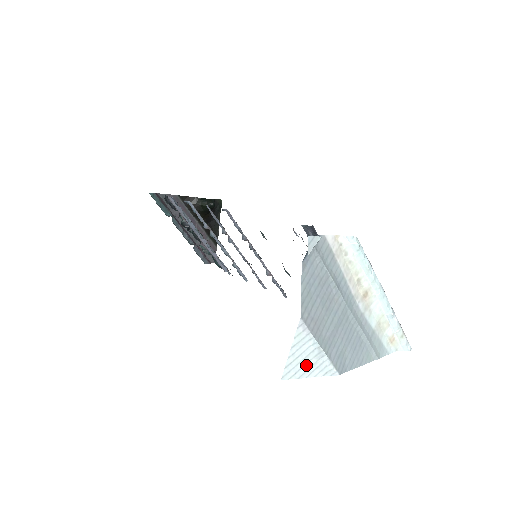
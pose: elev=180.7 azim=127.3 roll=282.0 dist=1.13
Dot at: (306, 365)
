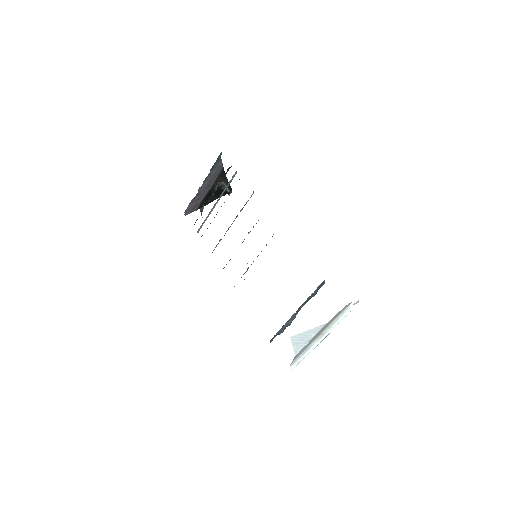
Dot at: (300, 341)
